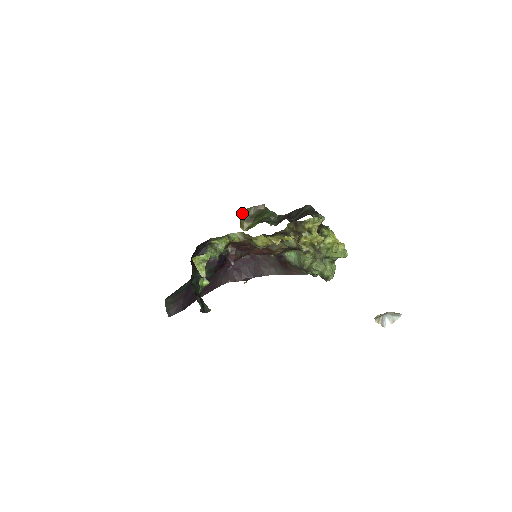
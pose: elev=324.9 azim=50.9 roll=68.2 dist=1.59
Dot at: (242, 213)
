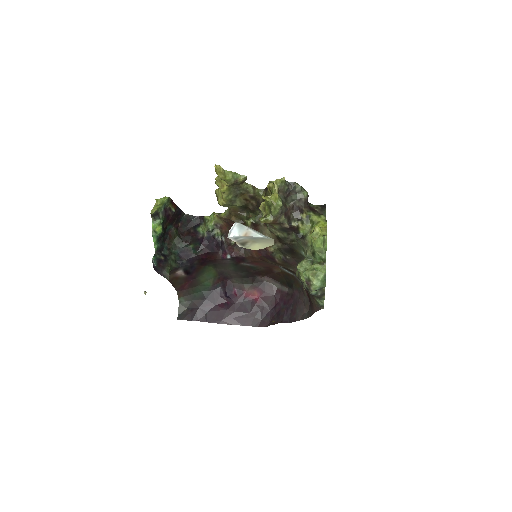
Dot at: occluded
